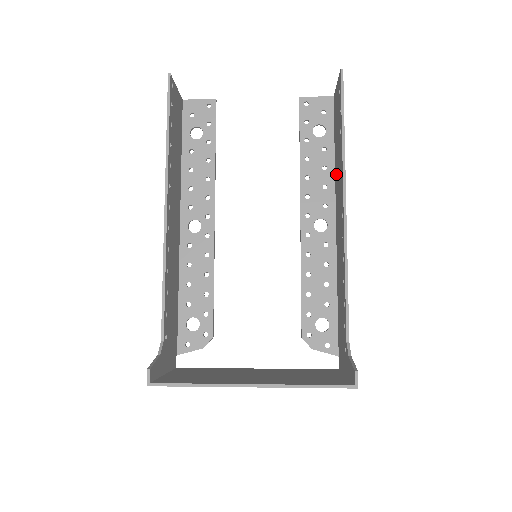
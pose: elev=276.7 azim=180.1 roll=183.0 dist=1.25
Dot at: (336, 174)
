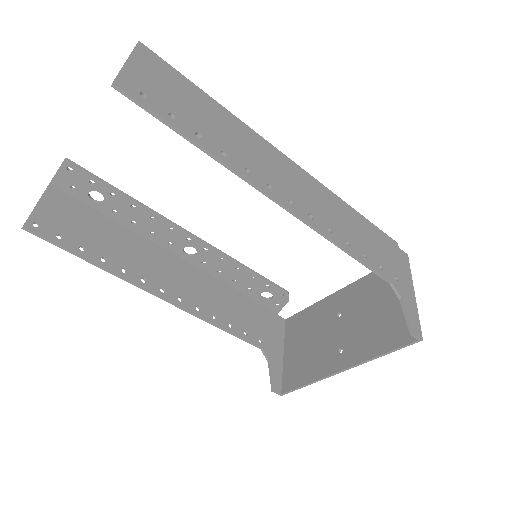
Dot at: (239, 135)
